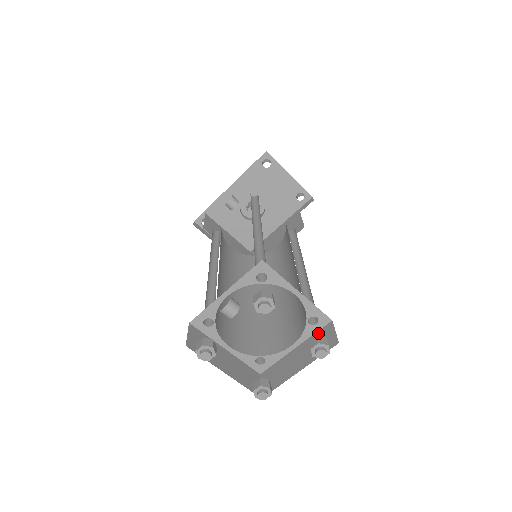
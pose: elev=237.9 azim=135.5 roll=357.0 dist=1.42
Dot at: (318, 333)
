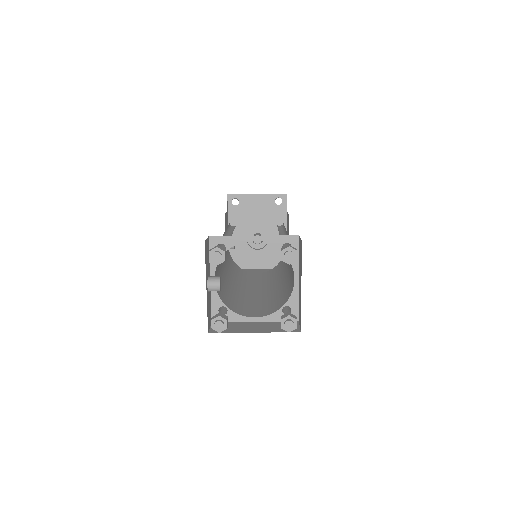
Dot at: (299, 253)
